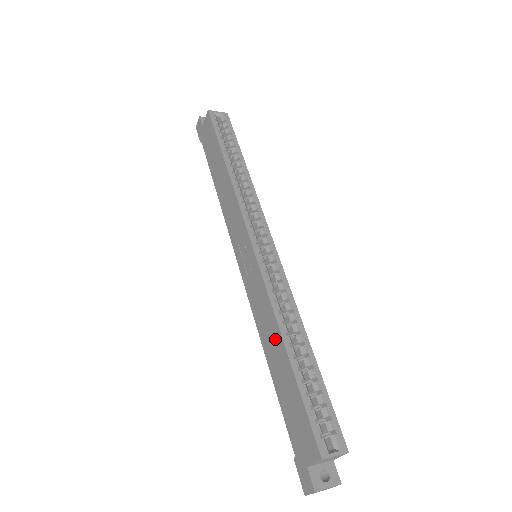
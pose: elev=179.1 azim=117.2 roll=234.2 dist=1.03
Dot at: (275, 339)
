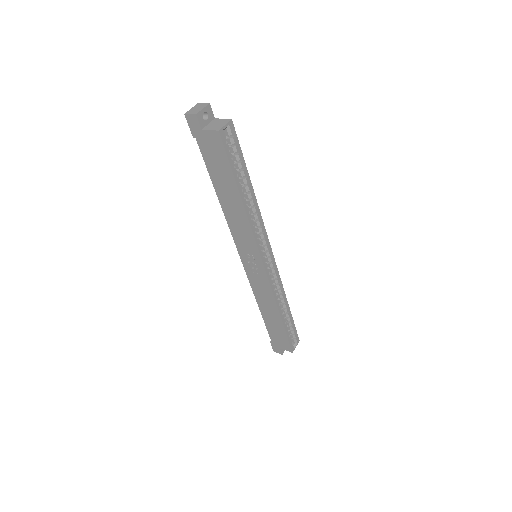
Dot at: (272, 310)
